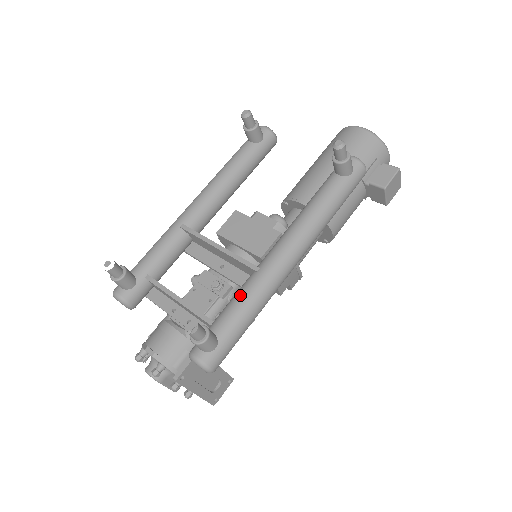
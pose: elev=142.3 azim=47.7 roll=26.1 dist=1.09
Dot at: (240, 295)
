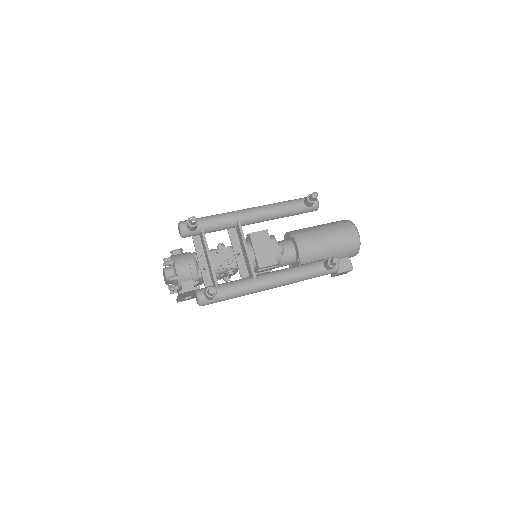
Dot at: (239, 285)
